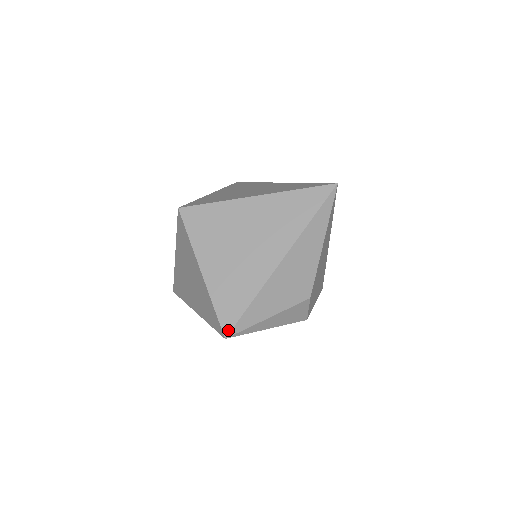
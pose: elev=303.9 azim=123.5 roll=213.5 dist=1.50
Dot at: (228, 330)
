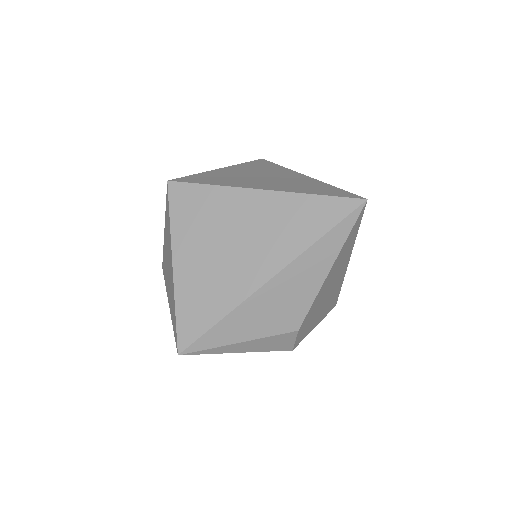
Dot at: (184, 346)
